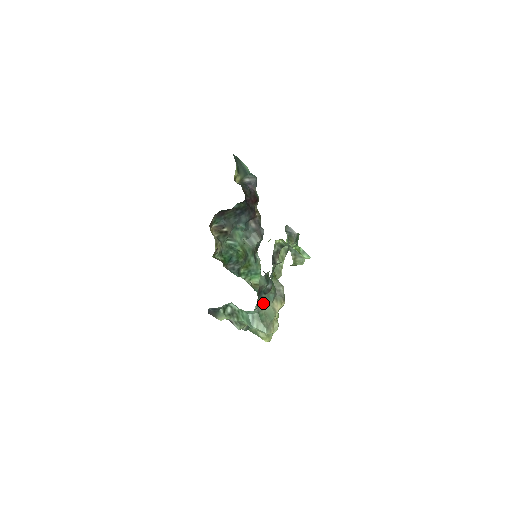
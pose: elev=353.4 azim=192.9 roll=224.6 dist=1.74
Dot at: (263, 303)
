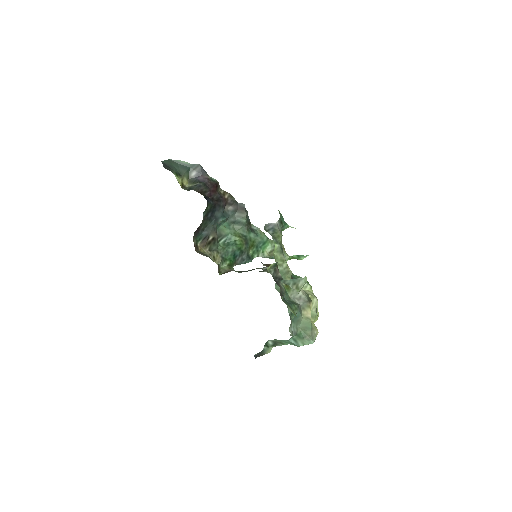
Dot at: (295, 324)
